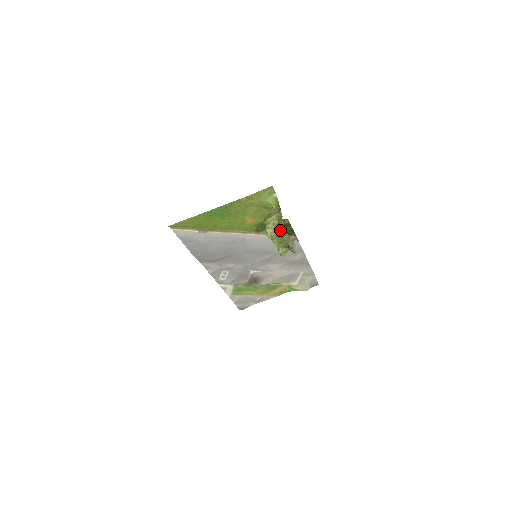
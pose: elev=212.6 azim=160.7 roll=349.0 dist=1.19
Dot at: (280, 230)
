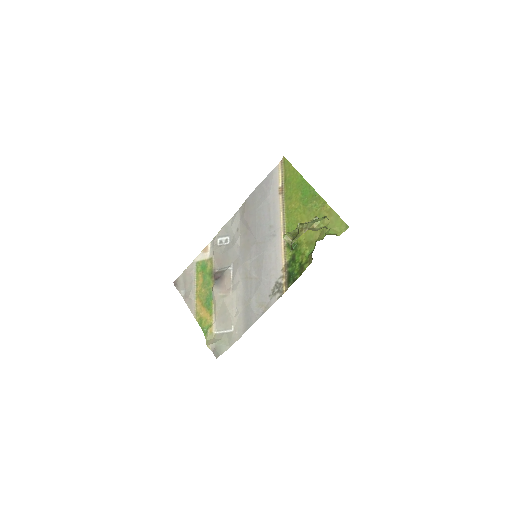
Dot at: (317, 219)
